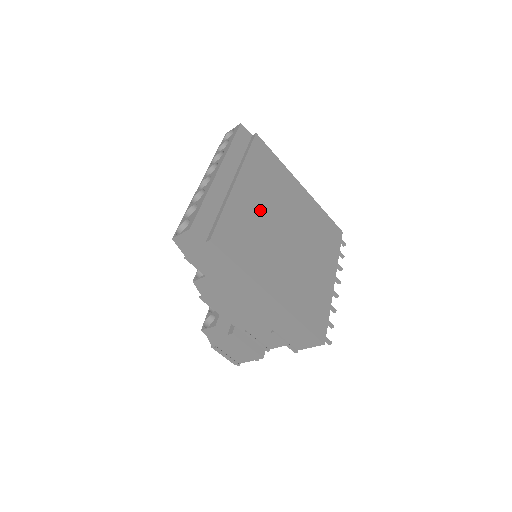
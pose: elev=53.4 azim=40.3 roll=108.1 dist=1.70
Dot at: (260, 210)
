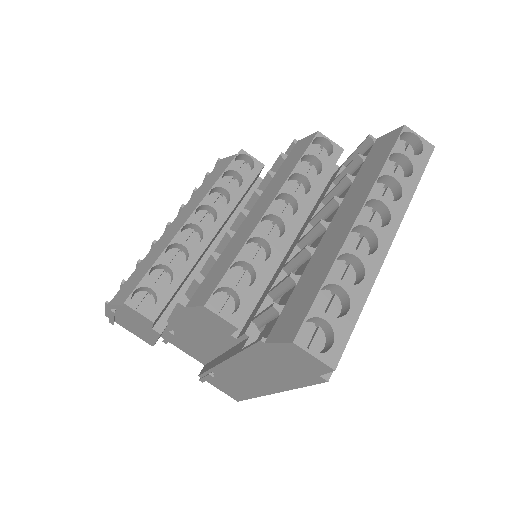
Dot at: occluded
